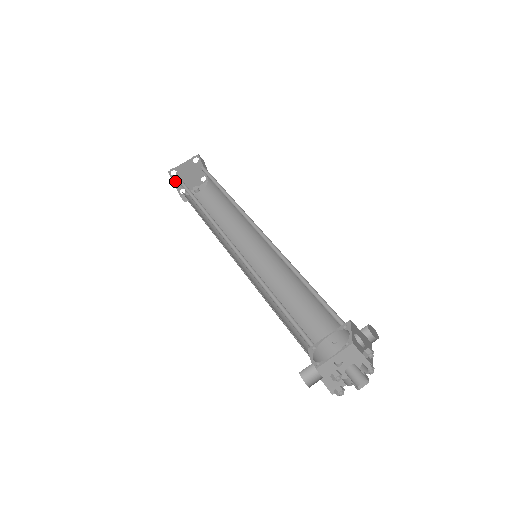
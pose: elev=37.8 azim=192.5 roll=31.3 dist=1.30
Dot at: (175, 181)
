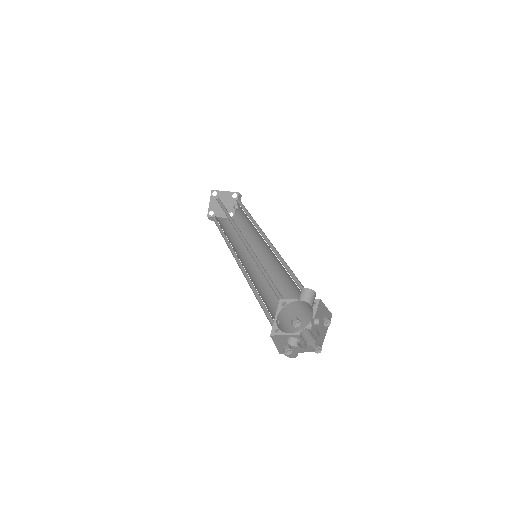
Dot at: (219, 215)
